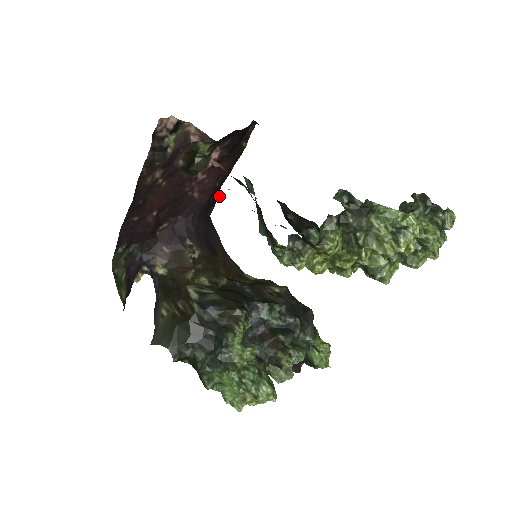
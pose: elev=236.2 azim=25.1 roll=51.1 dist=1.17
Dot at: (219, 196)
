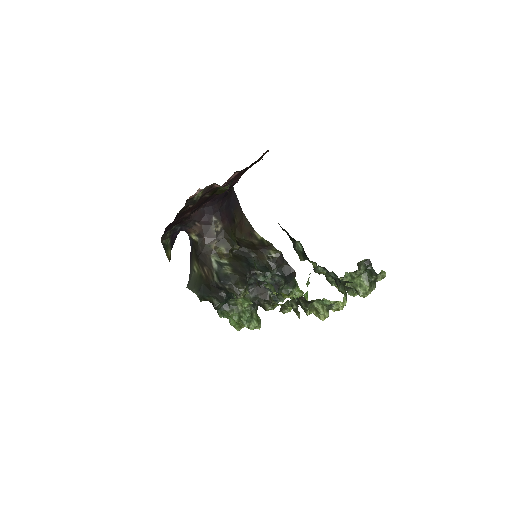
Dot at: occluded
